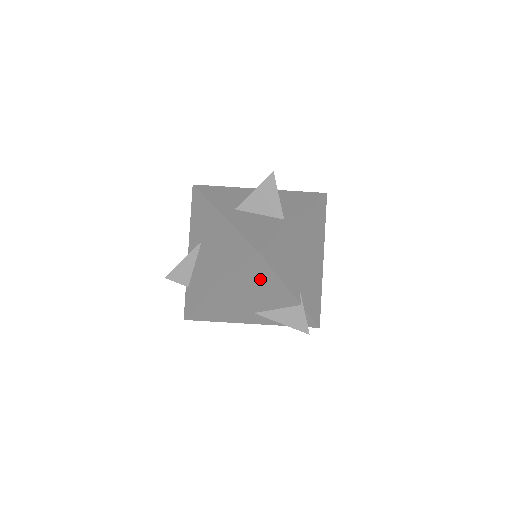
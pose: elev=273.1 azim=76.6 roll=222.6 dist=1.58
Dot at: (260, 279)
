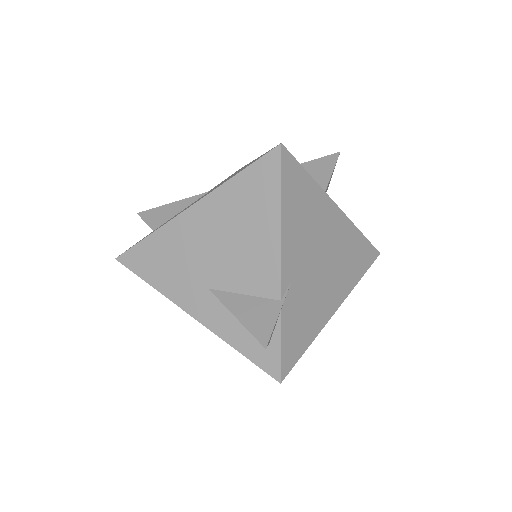
Dot at: (255, 207)
